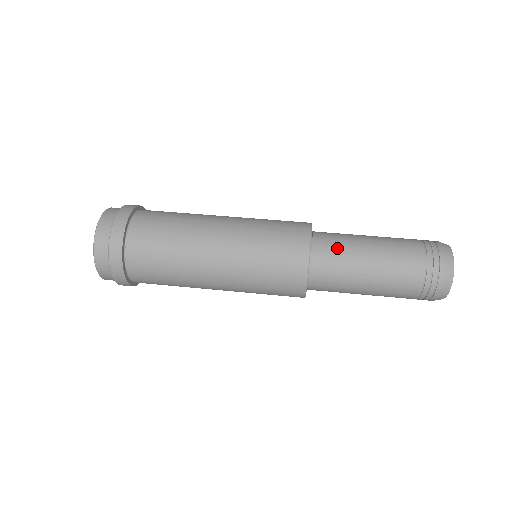
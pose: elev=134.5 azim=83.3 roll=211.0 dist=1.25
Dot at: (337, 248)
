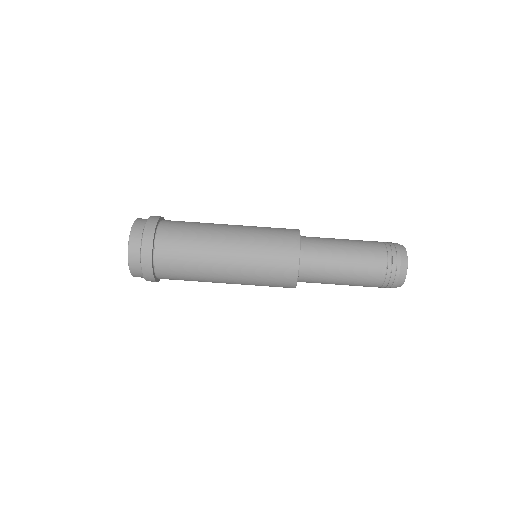
Dot at: (319, 270)
